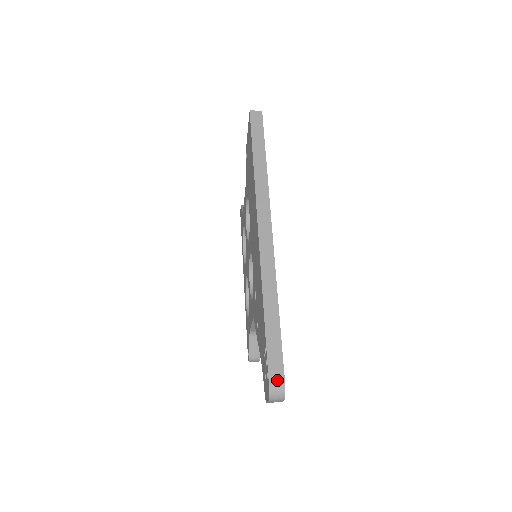
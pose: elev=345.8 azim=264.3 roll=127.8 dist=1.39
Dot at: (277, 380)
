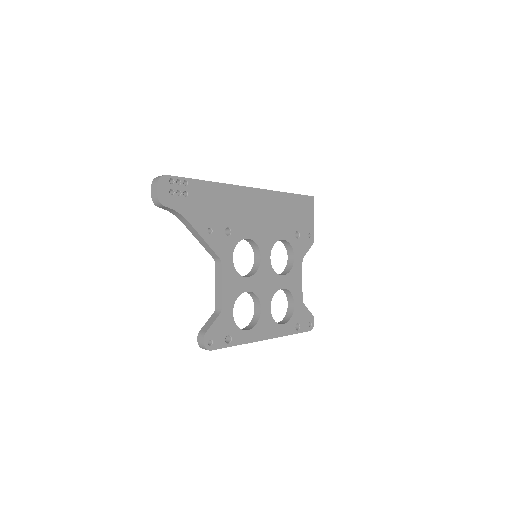
Dot at: occluded
